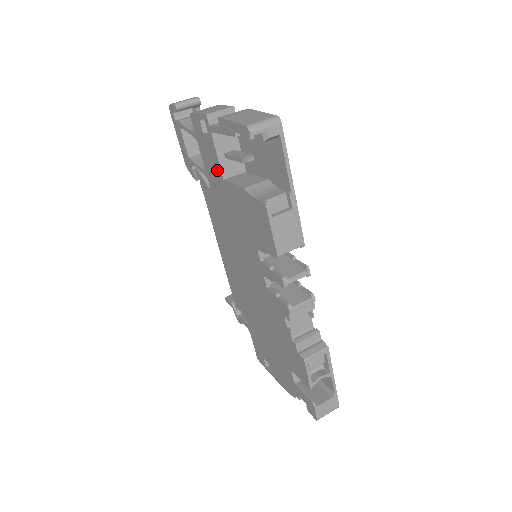
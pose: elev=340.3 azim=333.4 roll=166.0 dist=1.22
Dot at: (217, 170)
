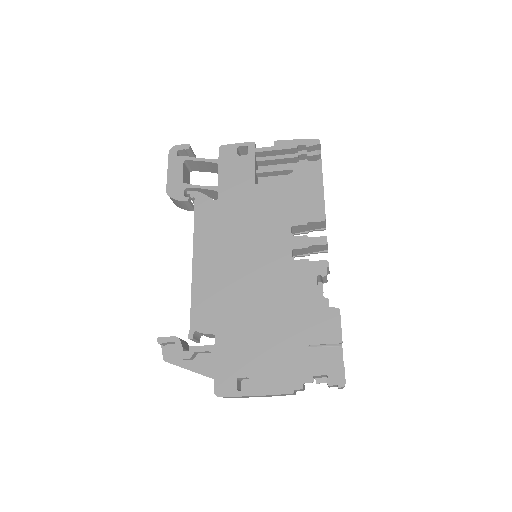
Dot at: (247, 179)
